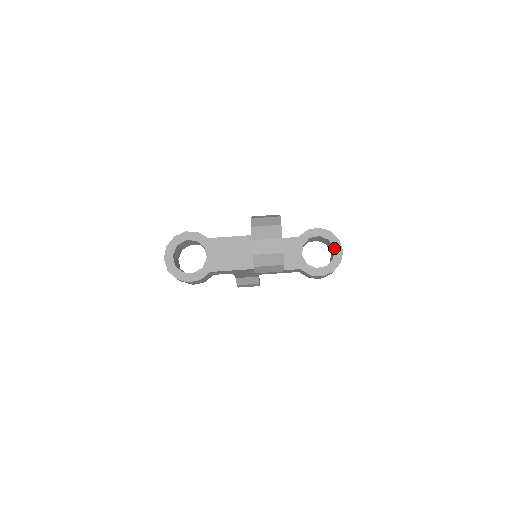
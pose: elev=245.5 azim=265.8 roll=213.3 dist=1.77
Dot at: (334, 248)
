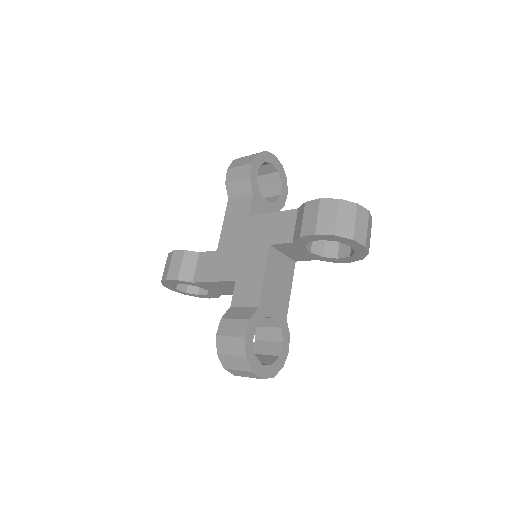
Dot at: occluded
